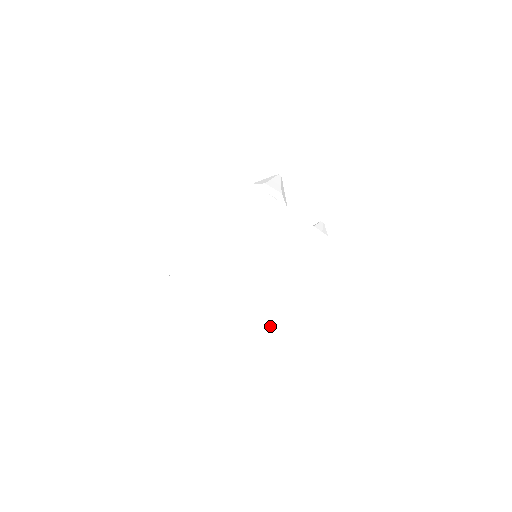
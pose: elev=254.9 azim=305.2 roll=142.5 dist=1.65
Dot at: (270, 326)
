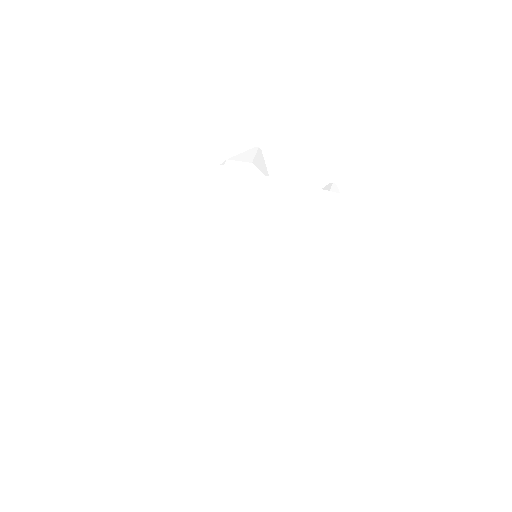
Dot at: (316, 341)
